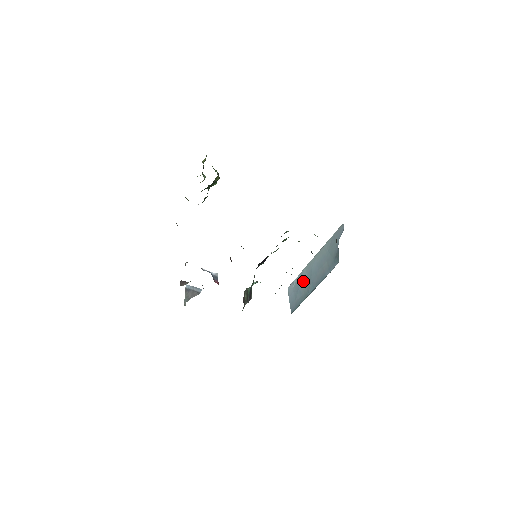
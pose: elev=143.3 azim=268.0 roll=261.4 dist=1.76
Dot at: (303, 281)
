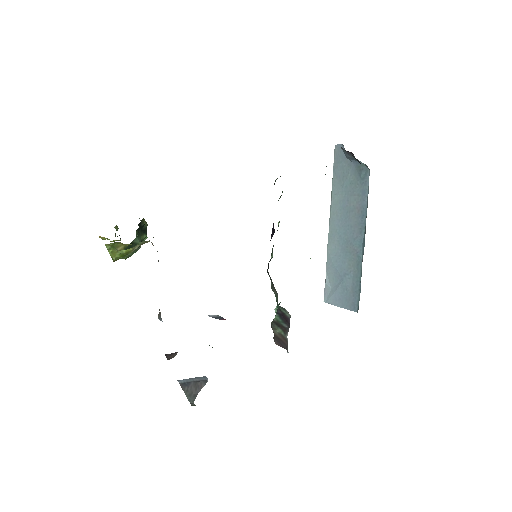
Dot at: (339, 260)
